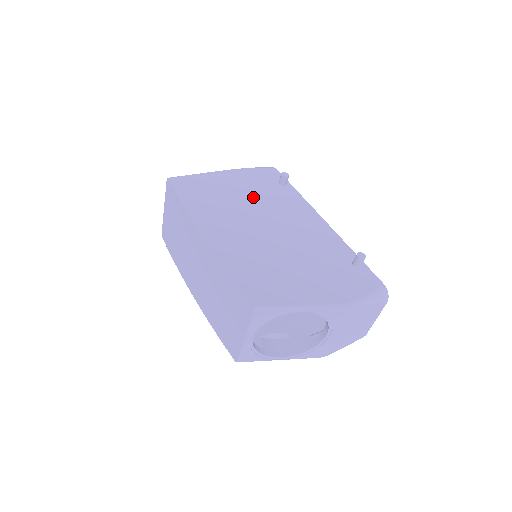
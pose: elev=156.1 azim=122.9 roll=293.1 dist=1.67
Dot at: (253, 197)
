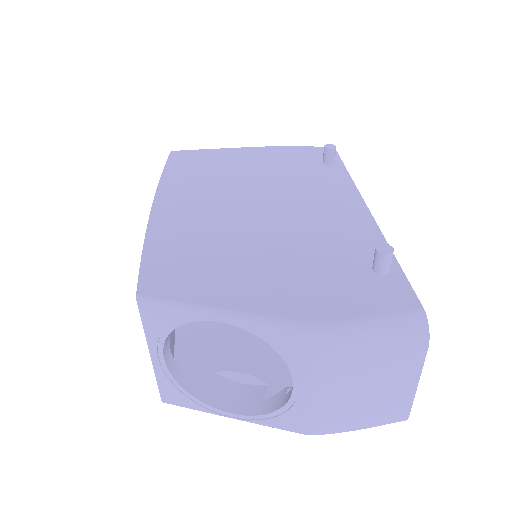
Dot at: (267, 173)
